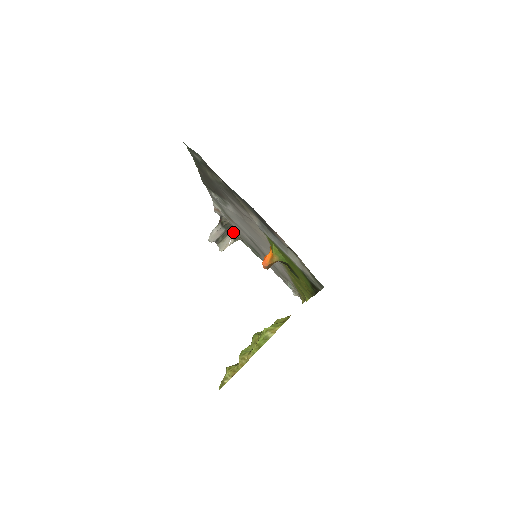
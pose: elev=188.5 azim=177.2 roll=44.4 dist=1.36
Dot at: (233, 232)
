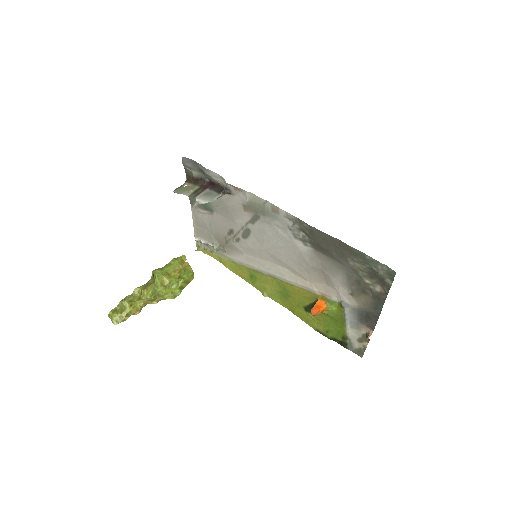
Dot at: occluded
